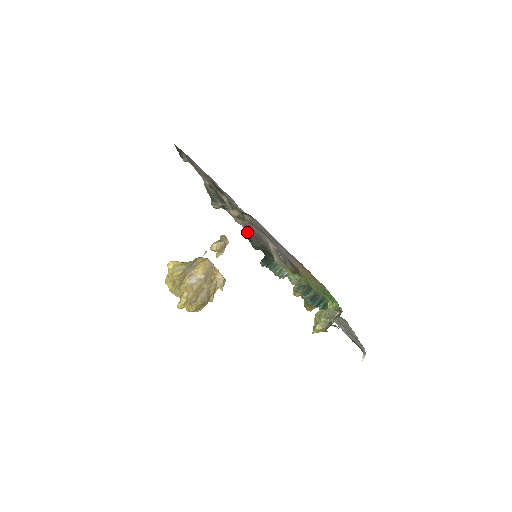
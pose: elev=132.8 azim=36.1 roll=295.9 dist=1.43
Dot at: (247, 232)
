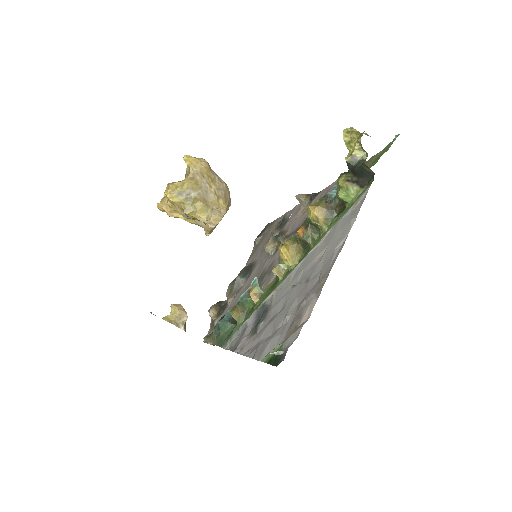
Dot at: occluded
